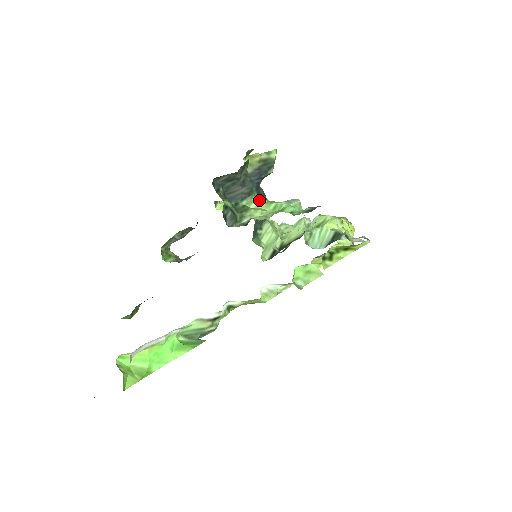
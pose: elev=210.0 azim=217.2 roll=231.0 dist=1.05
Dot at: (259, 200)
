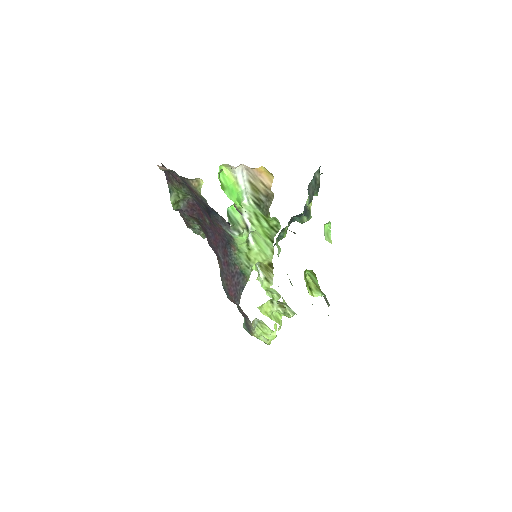
Dot at: occluded
